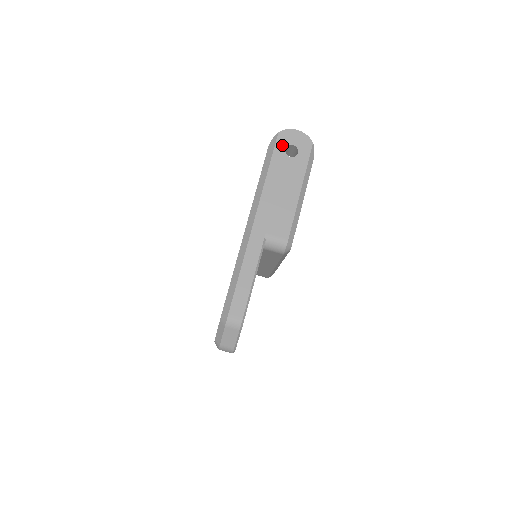
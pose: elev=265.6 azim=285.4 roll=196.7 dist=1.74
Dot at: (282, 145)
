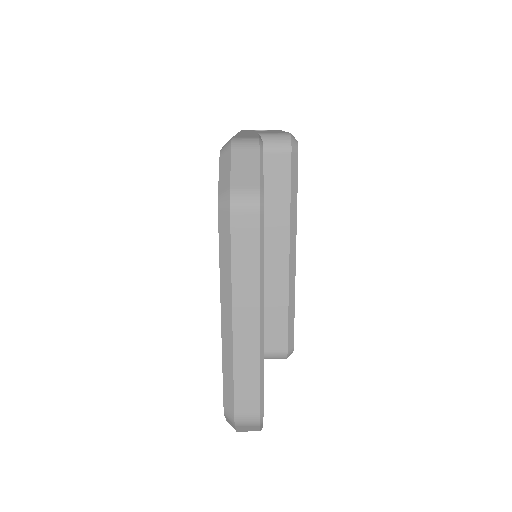
Dot at: (249, 130)
